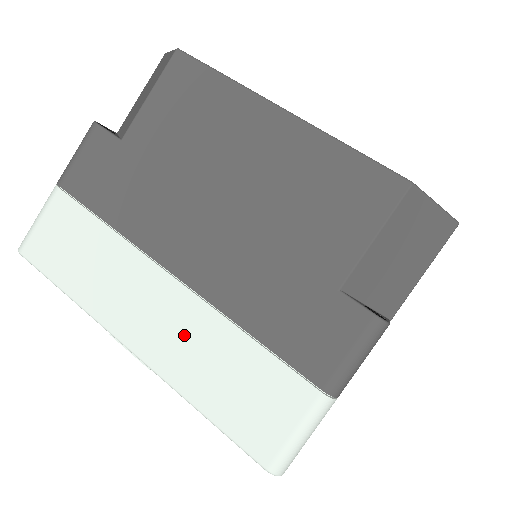
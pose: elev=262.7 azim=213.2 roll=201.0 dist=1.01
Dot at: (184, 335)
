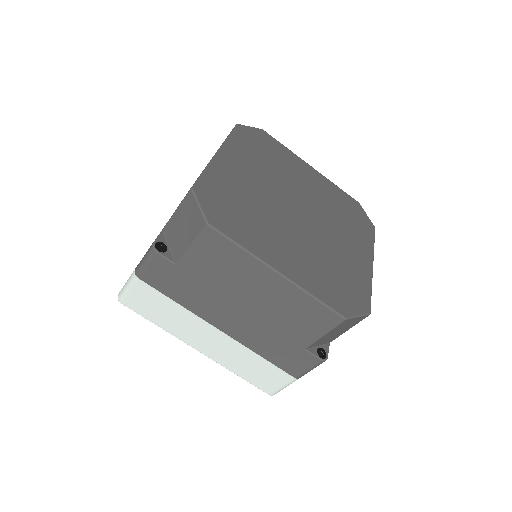
Dot at: (227, 351)
